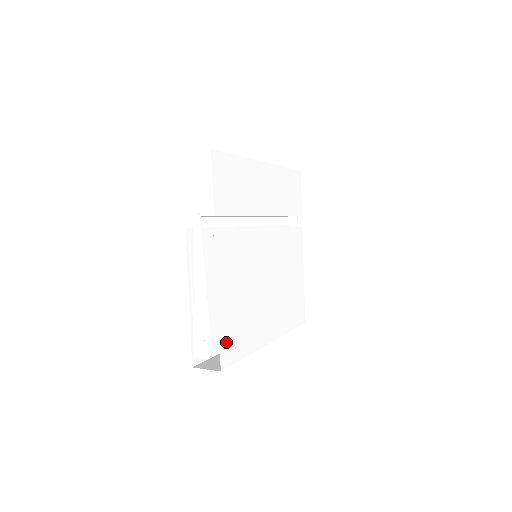
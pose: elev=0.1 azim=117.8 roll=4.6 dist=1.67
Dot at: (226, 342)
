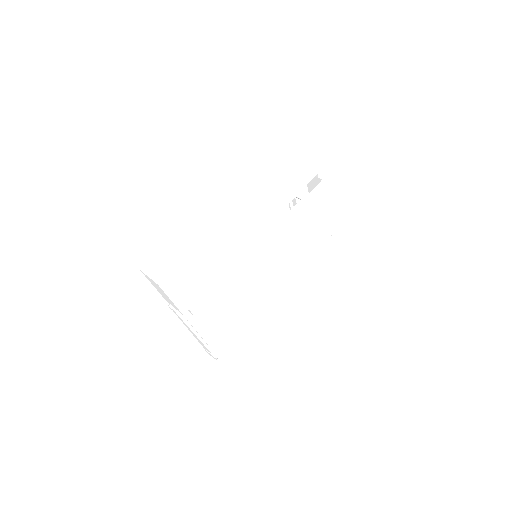
Dot at: (227, 352)
